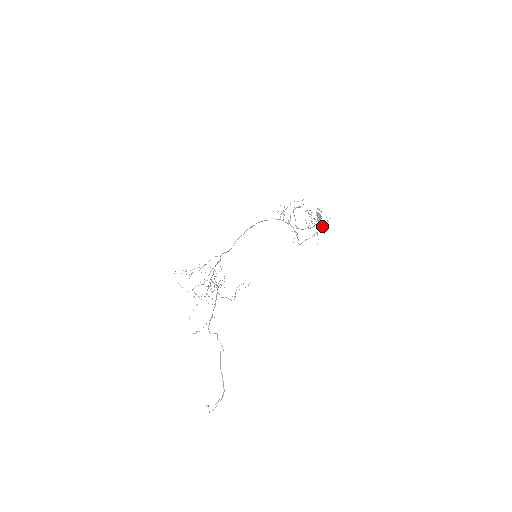
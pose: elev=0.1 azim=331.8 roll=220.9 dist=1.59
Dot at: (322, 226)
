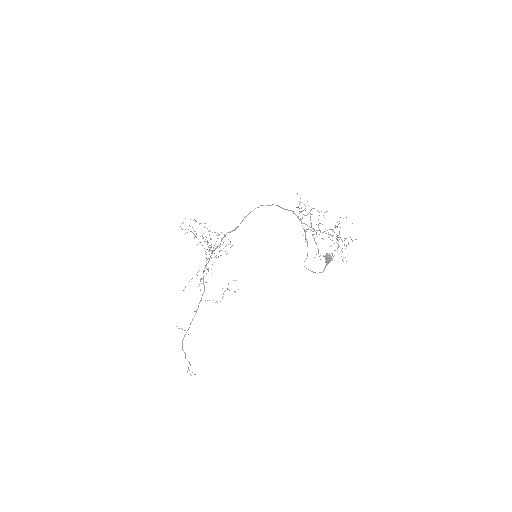
Dot at: occluded
